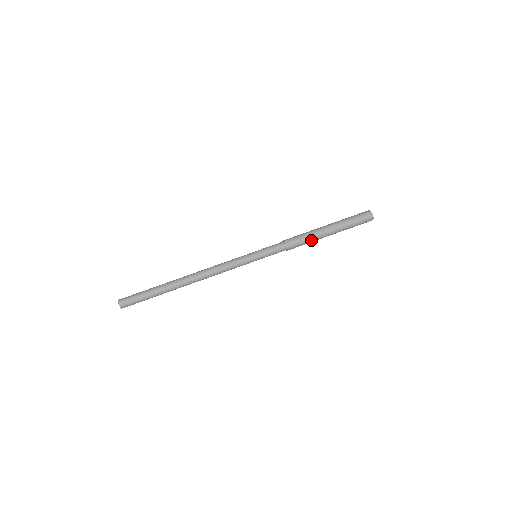
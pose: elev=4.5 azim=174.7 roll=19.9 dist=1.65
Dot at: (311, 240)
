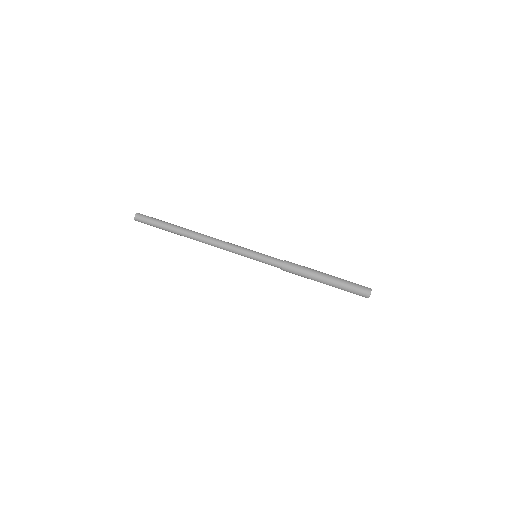
Dot at: (306, 275)
